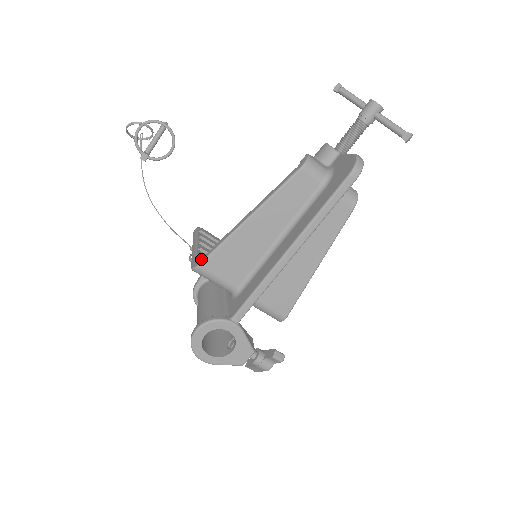
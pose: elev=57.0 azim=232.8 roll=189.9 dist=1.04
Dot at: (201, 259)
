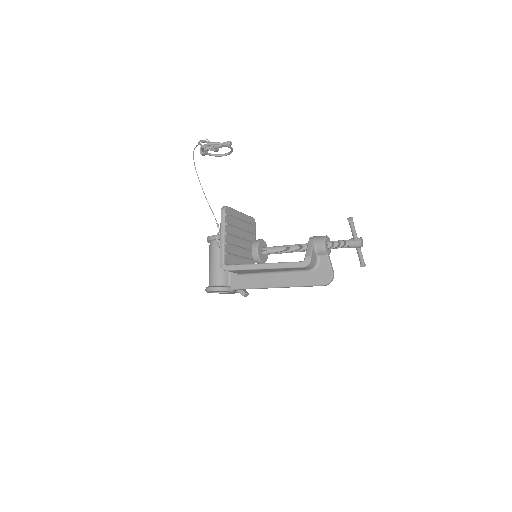
Dot at: (228, 267)
